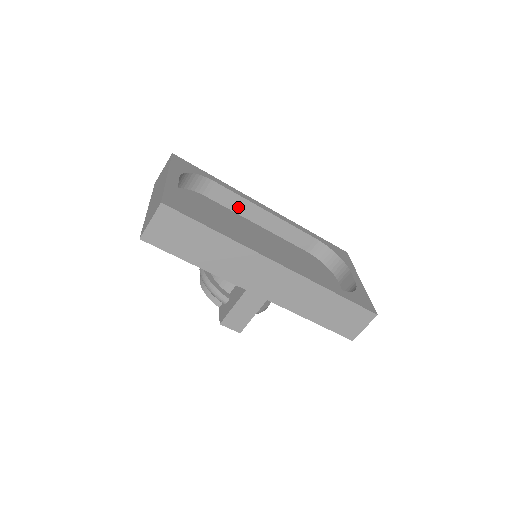
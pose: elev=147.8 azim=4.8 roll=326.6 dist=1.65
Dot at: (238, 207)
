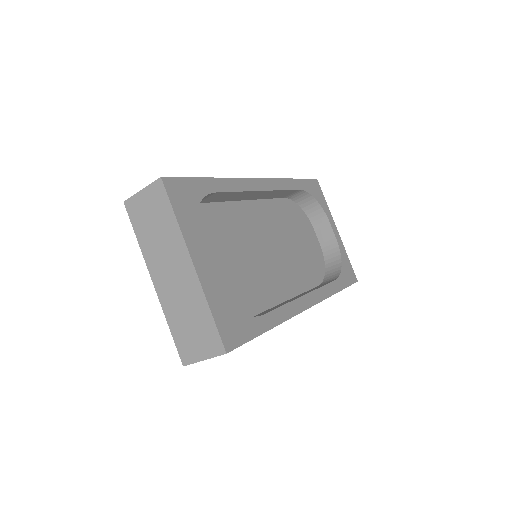
Dot at: (232, 198)
